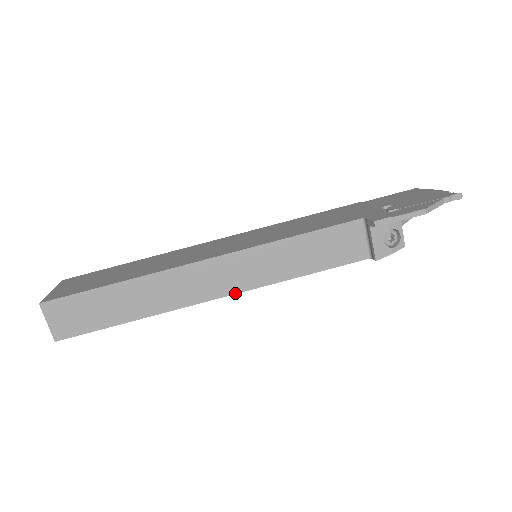
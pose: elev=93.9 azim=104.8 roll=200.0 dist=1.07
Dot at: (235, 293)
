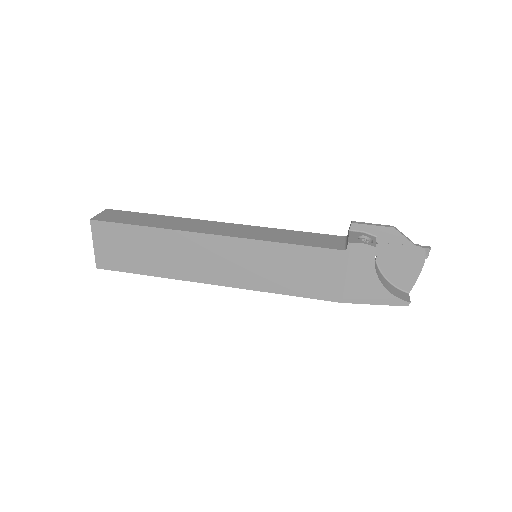
Dot at: (229, 236)
